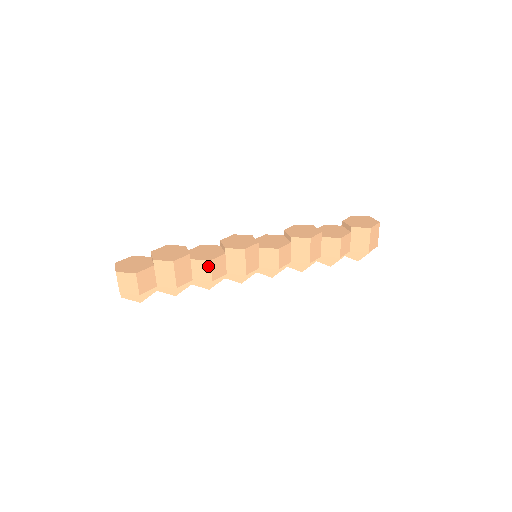
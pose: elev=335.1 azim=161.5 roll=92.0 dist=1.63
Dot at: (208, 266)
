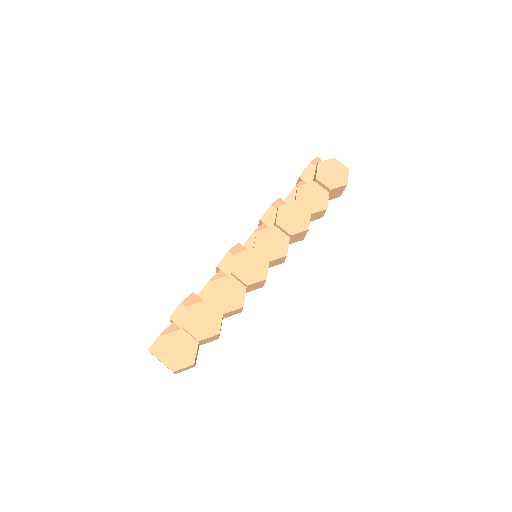
Dot at: (240, 310)
